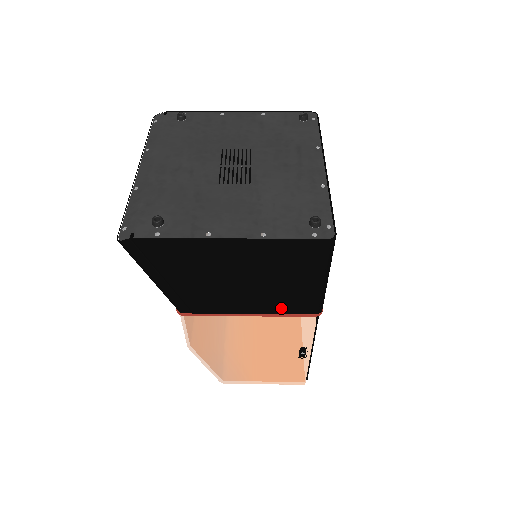
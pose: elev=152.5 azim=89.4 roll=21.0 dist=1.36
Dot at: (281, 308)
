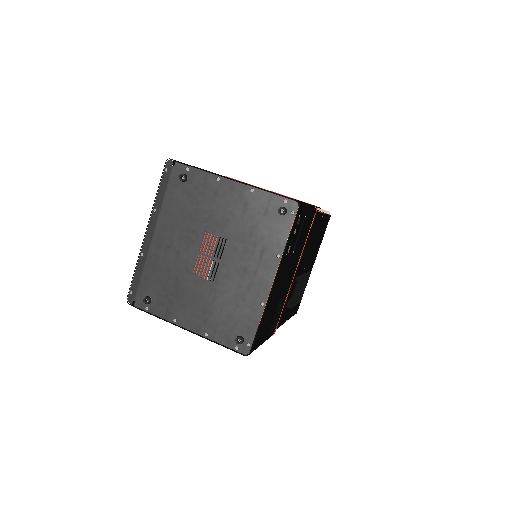
Dot at: occluded
